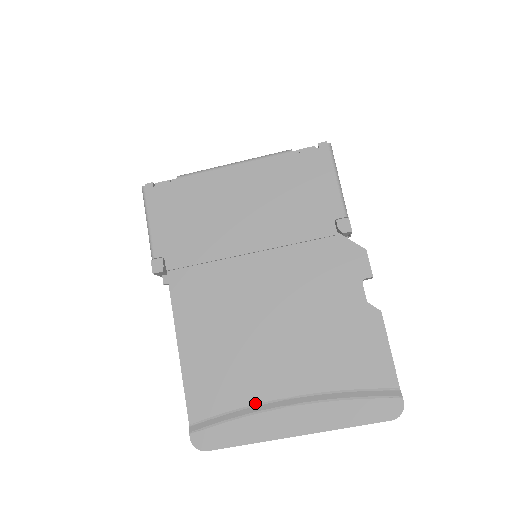
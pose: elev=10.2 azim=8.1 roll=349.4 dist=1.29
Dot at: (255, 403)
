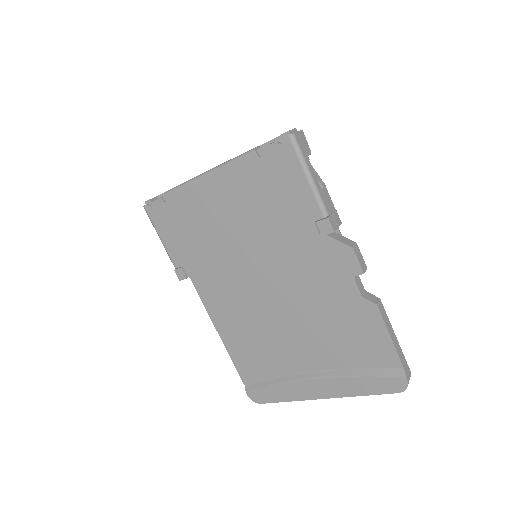
Dot at: (286, 374)
